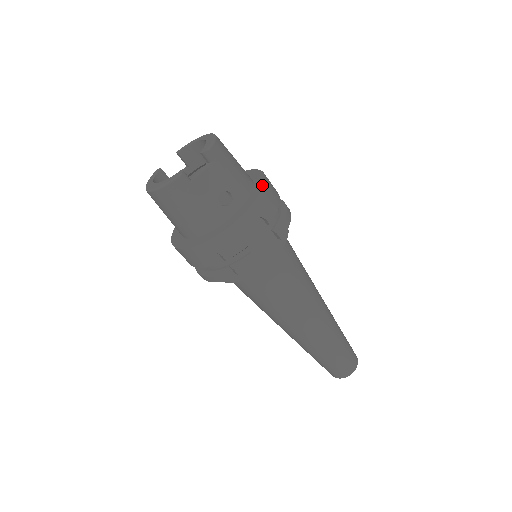
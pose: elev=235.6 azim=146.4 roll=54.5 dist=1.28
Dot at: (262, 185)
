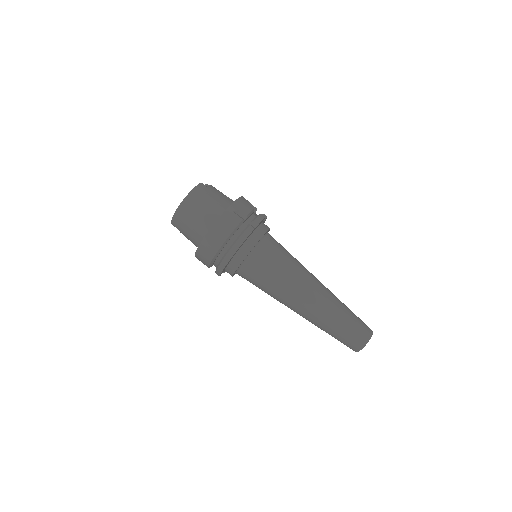
Dot at: occluded
